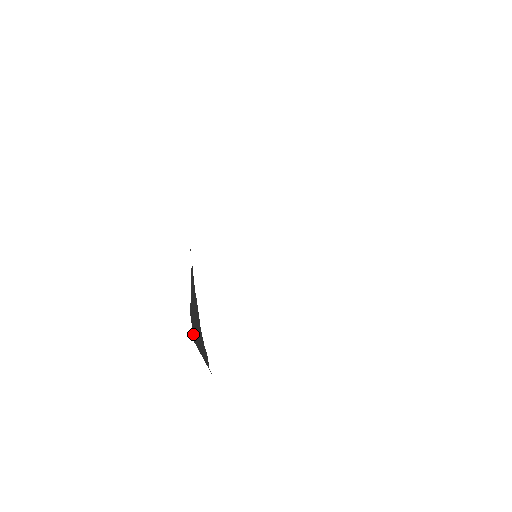
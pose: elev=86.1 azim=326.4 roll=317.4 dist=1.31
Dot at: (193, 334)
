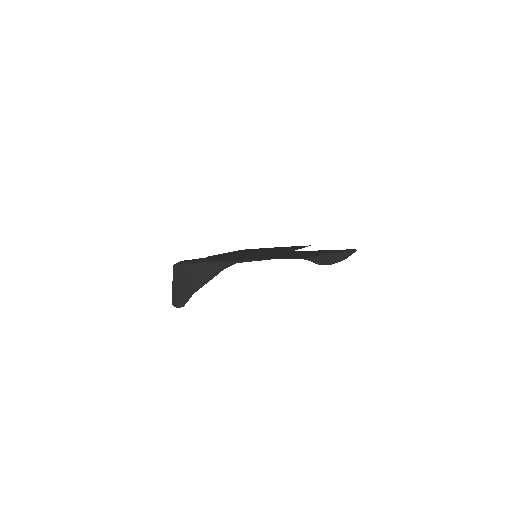
Dot at: (178, 265)
